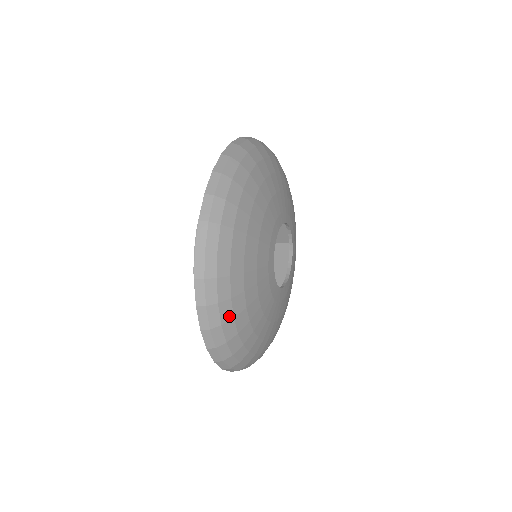
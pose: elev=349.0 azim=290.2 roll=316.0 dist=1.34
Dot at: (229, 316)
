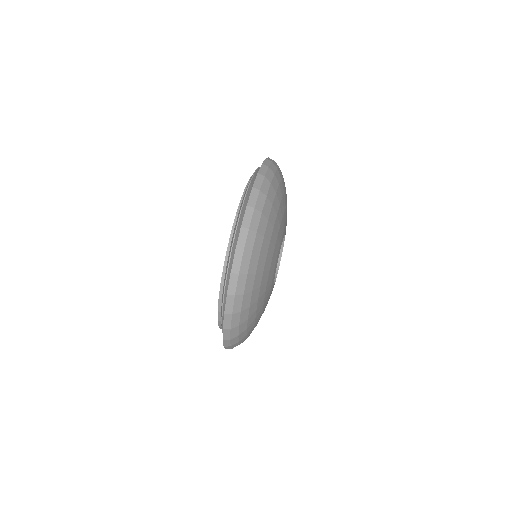
Dot at: (245, 319)
